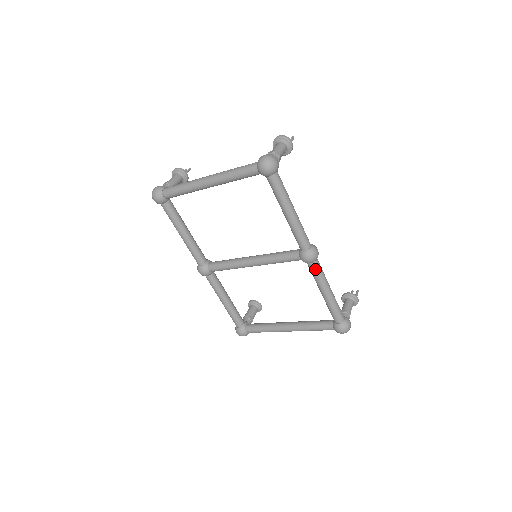
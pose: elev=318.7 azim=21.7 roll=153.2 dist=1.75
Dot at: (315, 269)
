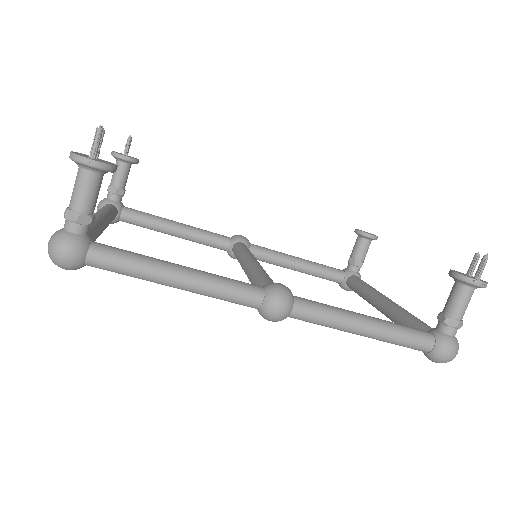
Dot at: (302, 320)
